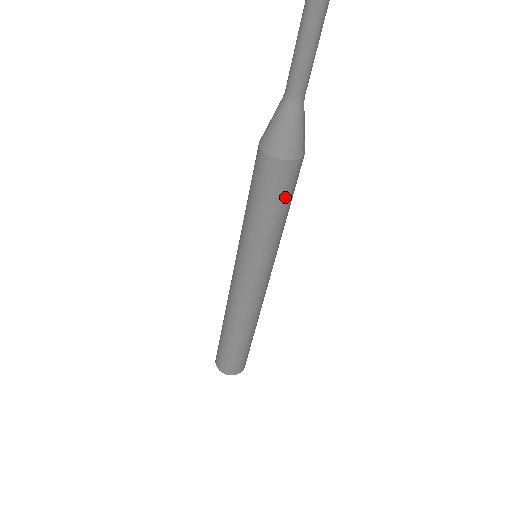
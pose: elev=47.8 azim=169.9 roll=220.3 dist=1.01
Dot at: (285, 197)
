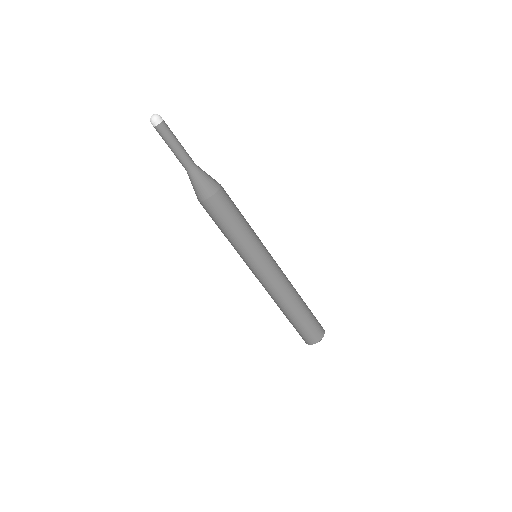
Dot at: (230, 214)
